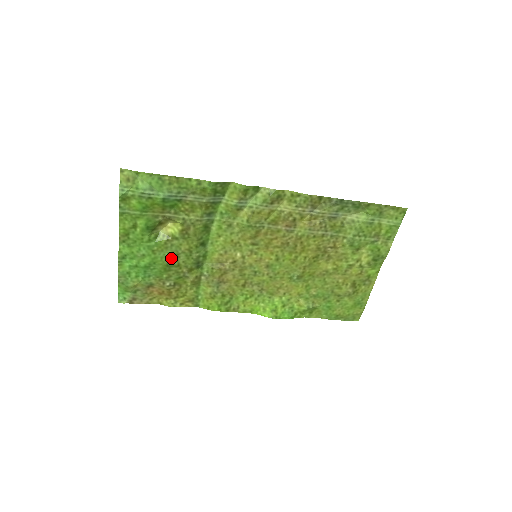
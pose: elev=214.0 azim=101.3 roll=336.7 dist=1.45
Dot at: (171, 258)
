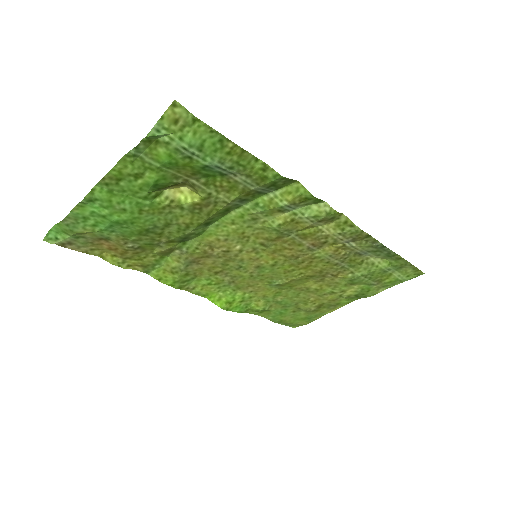
Dot at: (158, 225)
